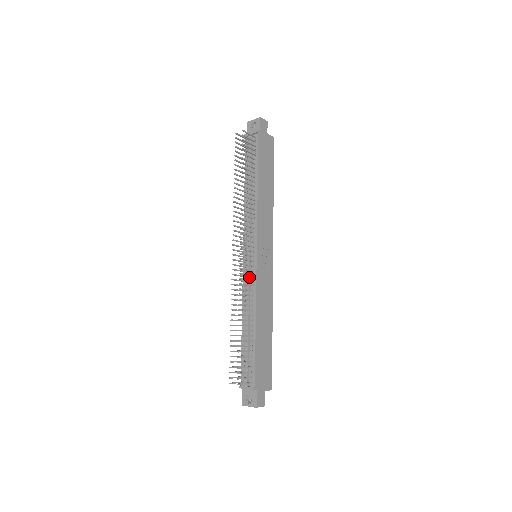
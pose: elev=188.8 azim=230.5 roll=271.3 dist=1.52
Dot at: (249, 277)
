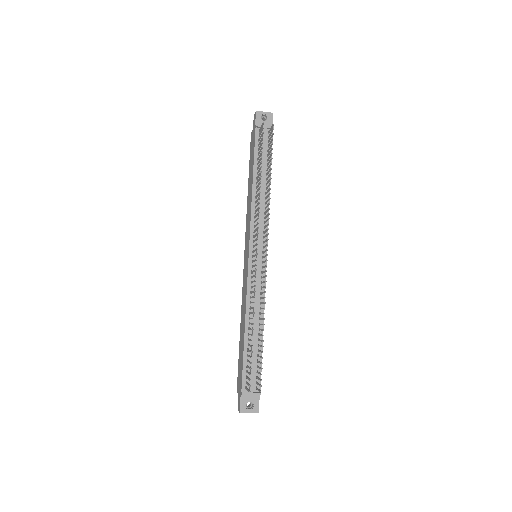
Dot at: (259, 278)
